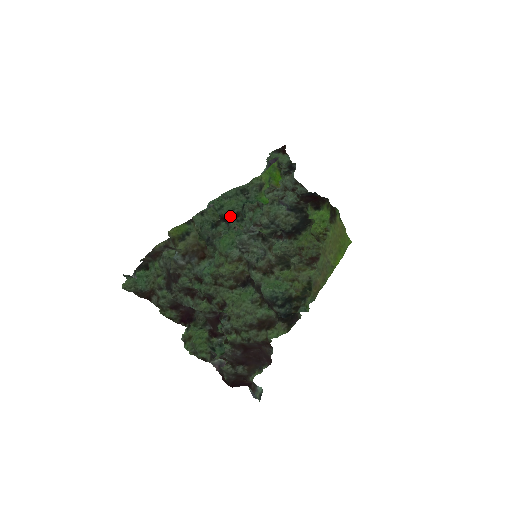
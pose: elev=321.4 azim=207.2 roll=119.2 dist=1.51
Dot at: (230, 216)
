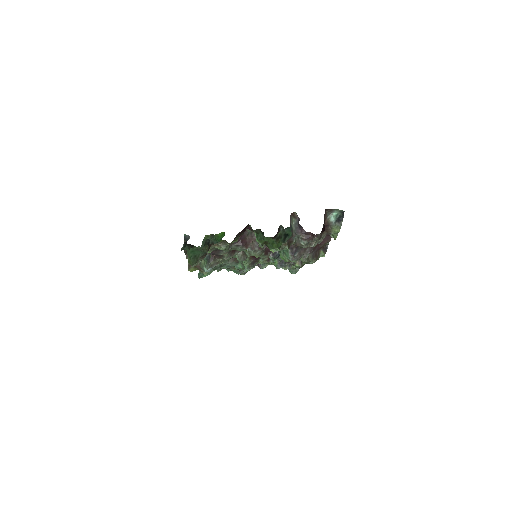
Dot at: occluded
